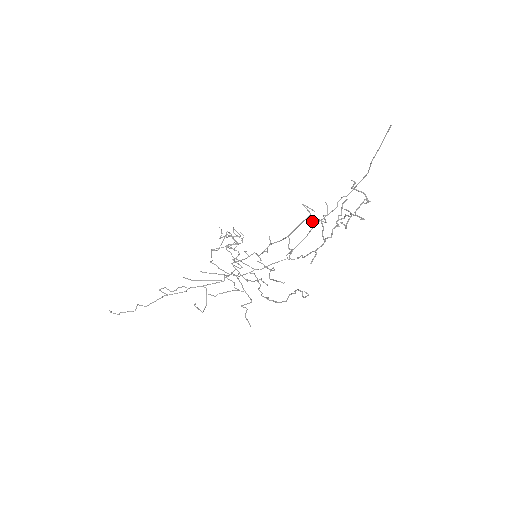
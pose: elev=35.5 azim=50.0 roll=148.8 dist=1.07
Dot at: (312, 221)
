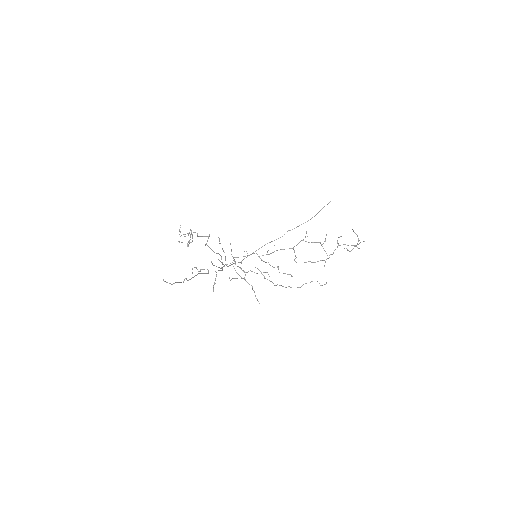
Dot at: (311, 242)
